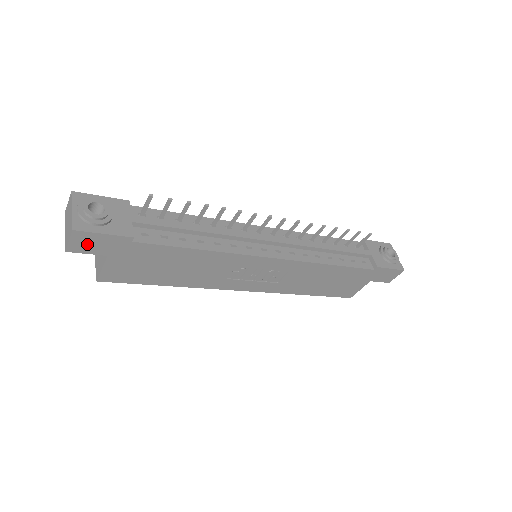
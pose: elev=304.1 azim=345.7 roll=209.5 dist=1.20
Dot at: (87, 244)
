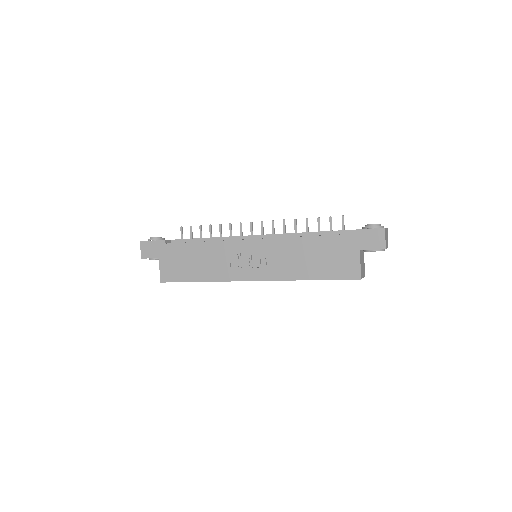
Dot at: (148, 251)
